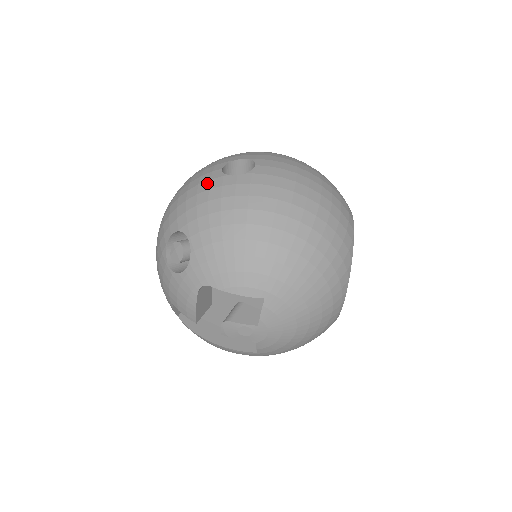
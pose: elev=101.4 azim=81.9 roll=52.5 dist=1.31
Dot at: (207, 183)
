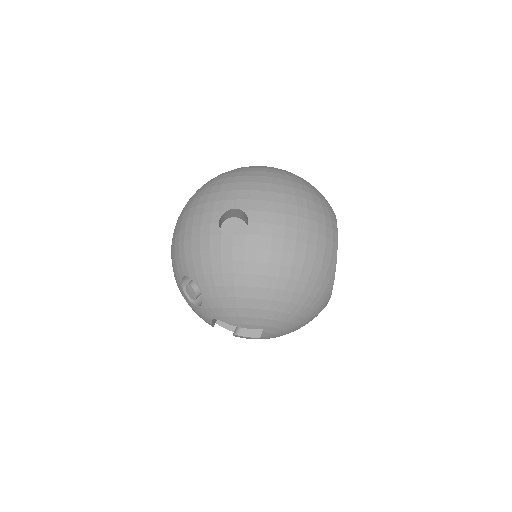
Dot at: (207, 239)
